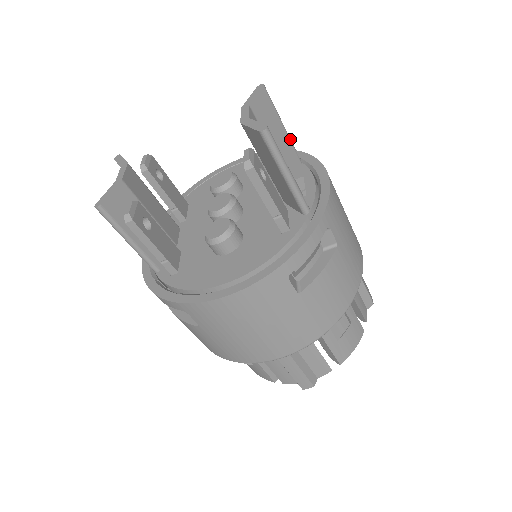
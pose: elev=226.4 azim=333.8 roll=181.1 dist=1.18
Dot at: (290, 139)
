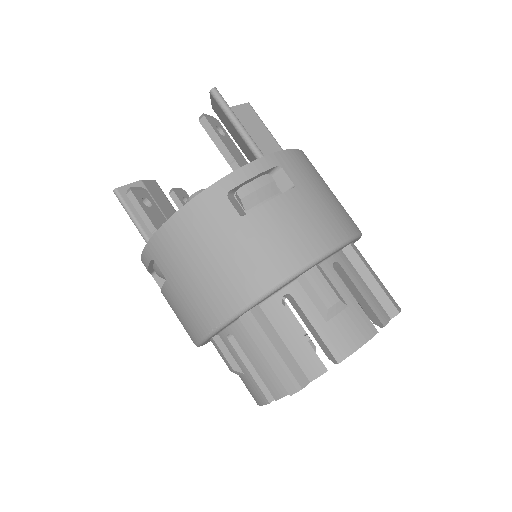
Dot at: (278, 144)
